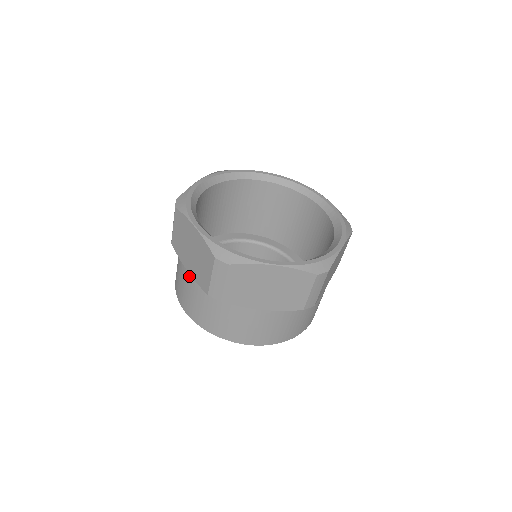
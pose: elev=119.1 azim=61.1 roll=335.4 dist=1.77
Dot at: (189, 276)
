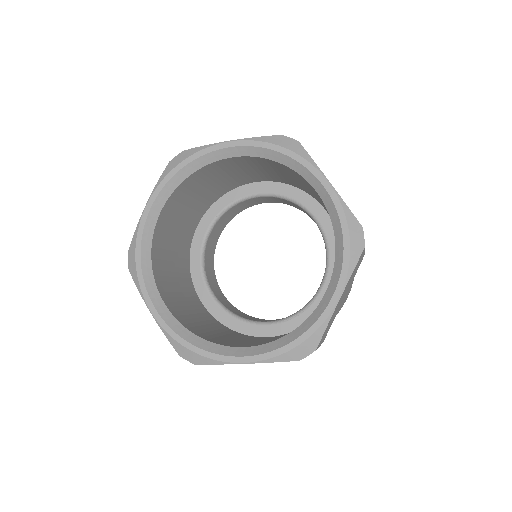
Dot at: occluded
